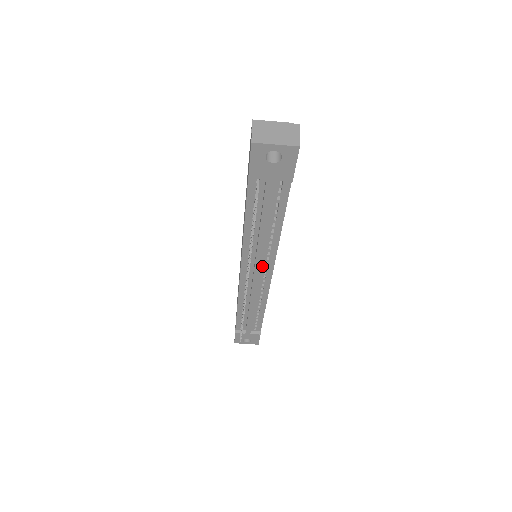
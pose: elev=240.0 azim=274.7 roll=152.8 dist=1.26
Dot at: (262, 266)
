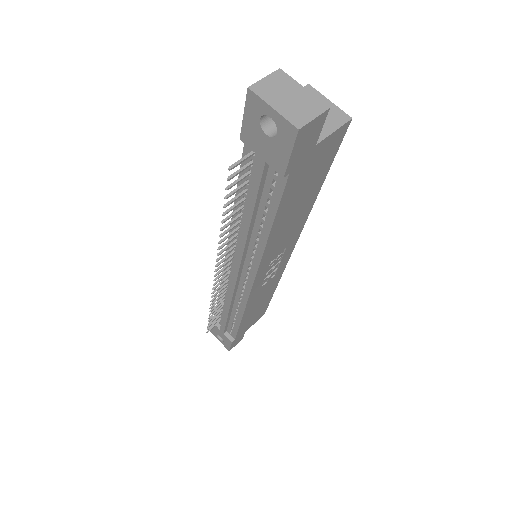
Dot at: (245, 267)
